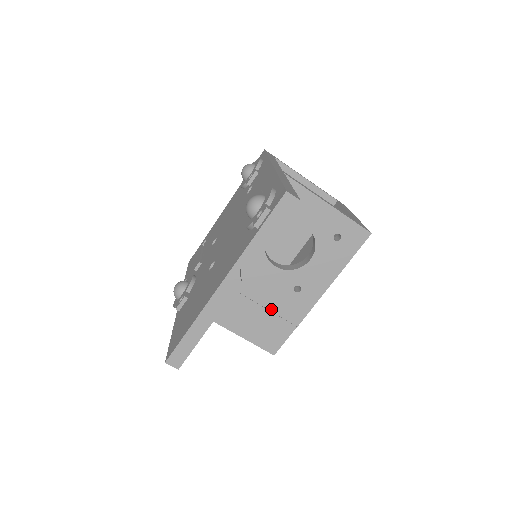
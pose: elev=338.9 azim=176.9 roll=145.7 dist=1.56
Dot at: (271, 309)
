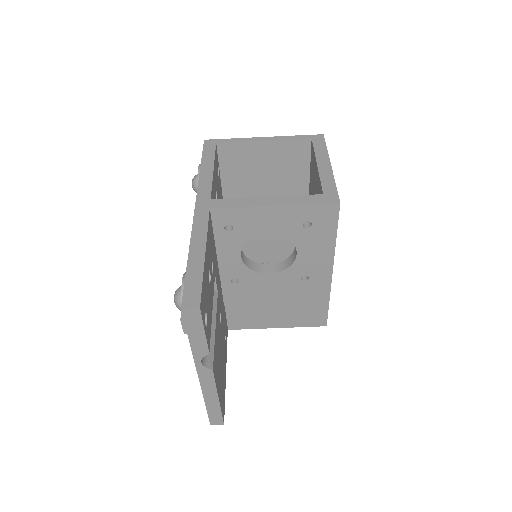
Dot at: (294, 301)
